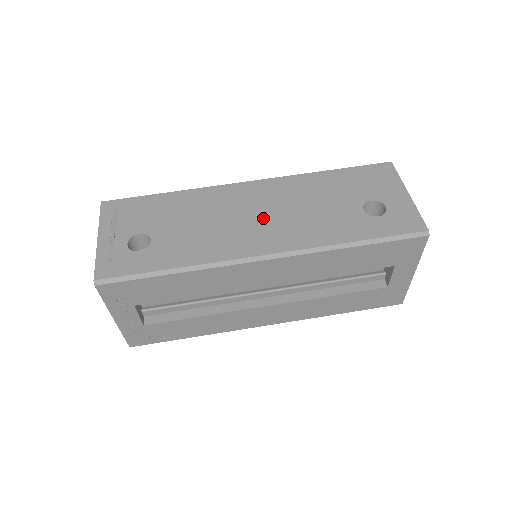
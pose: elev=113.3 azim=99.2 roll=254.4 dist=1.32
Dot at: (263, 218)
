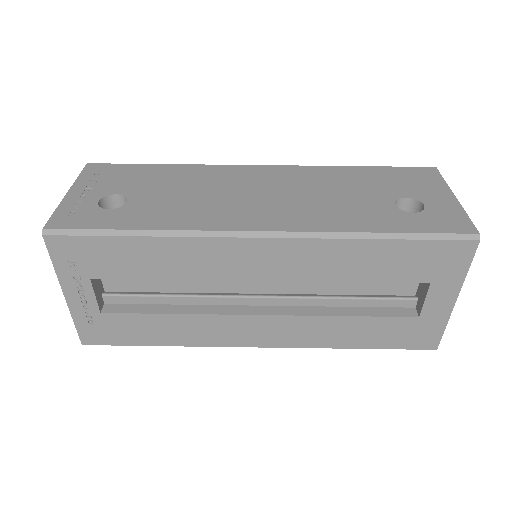
Dot at: (268, 197)
